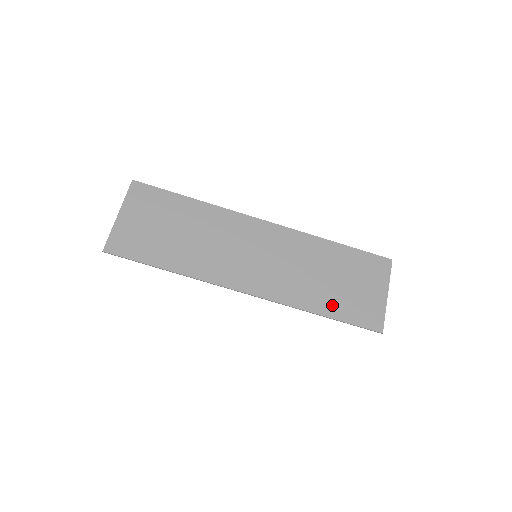
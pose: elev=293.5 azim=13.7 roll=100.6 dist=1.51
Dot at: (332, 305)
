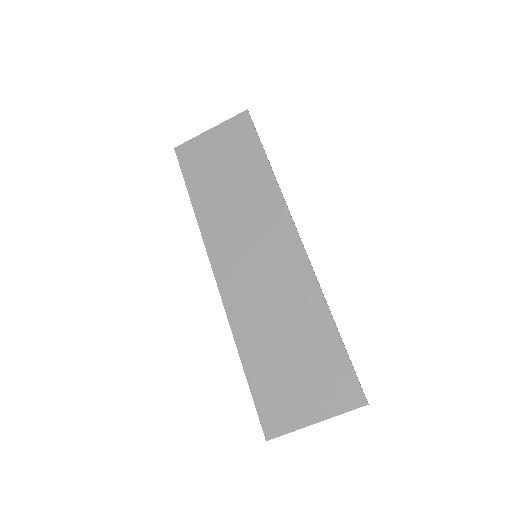
Dot at: (259, 364)
